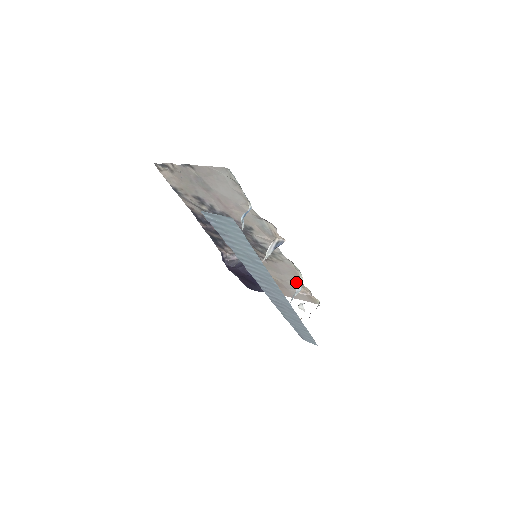
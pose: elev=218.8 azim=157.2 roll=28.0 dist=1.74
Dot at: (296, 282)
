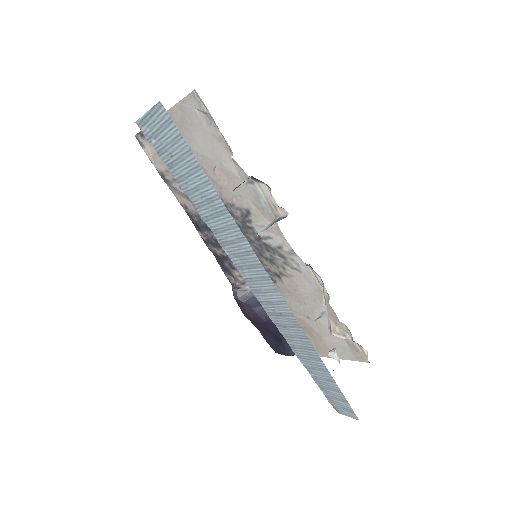
Dot at: (328, 316)
